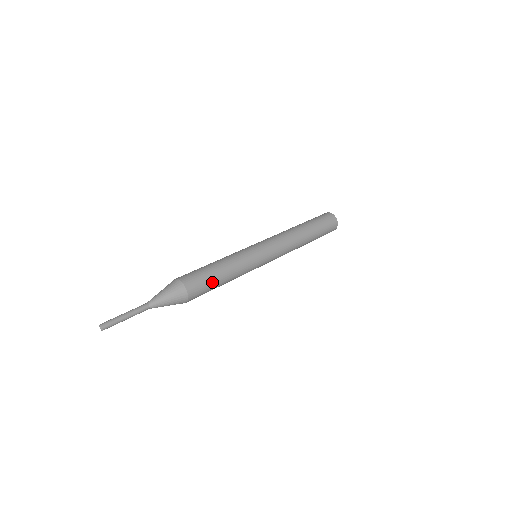
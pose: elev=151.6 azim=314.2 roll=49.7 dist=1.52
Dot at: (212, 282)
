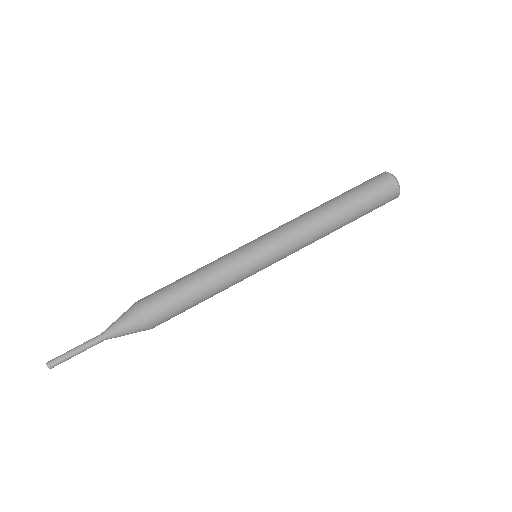
Dot at: (184, 310)
